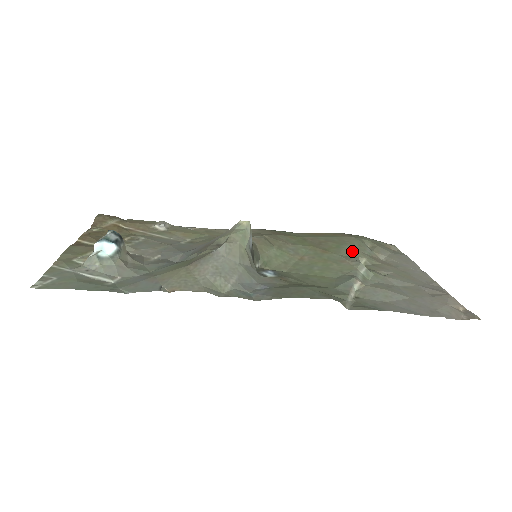
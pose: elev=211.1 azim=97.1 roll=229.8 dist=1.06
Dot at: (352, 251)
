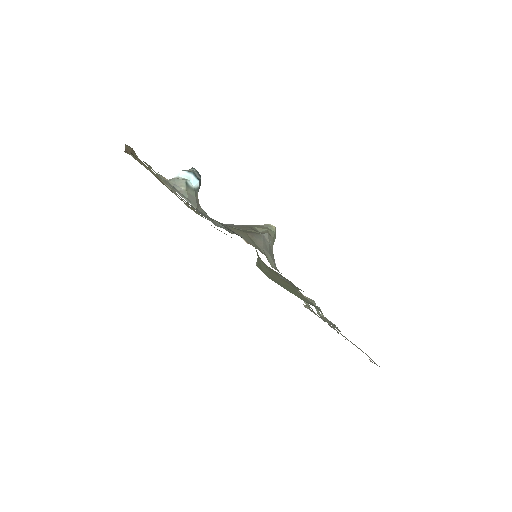
Dot at: (299, 291)
